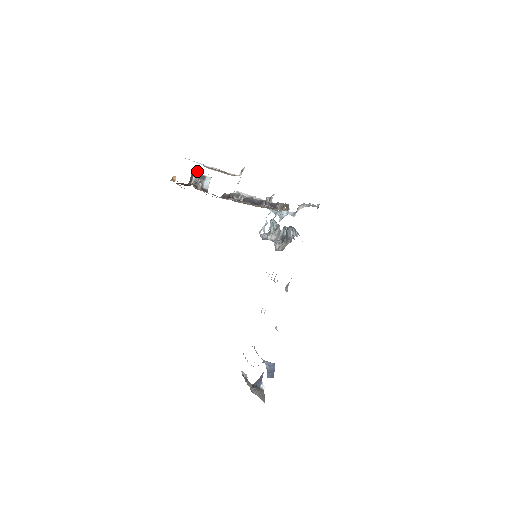
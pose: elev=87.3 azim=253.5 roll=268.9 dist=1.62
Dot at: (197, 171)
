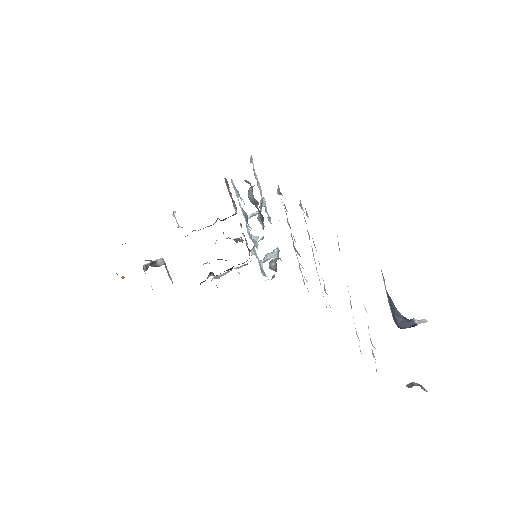
Dot at: (145, 264)
